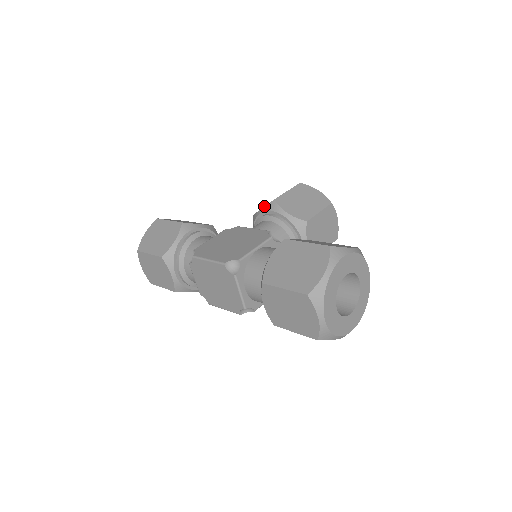
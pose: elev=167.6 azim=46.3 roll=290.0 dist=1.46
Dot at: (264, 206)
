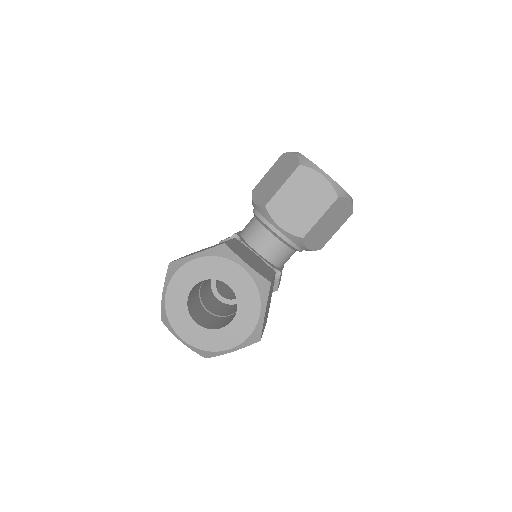
Dot at: occluded
